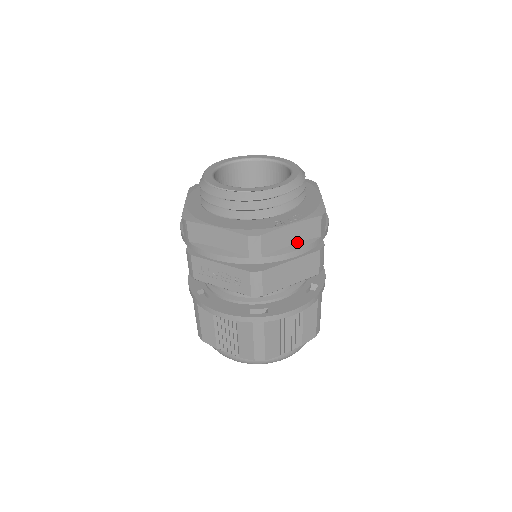
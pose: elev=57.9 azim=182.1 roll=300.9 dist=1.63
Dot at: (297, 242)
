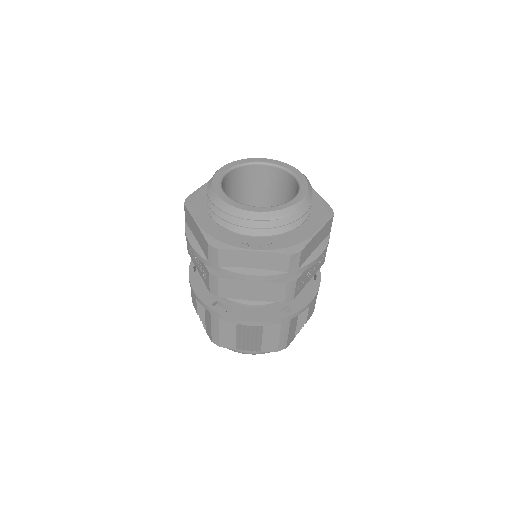
Dot at: (259, 268)
